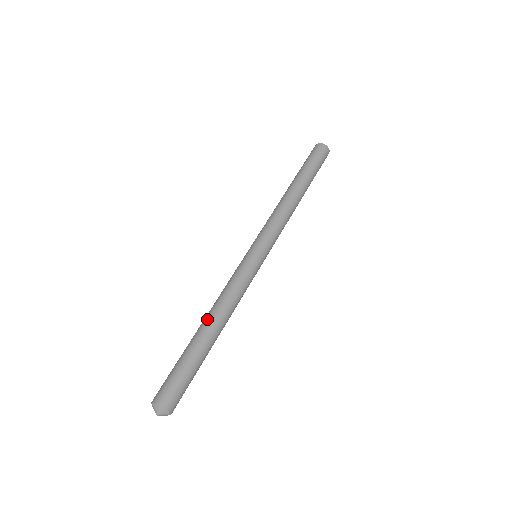
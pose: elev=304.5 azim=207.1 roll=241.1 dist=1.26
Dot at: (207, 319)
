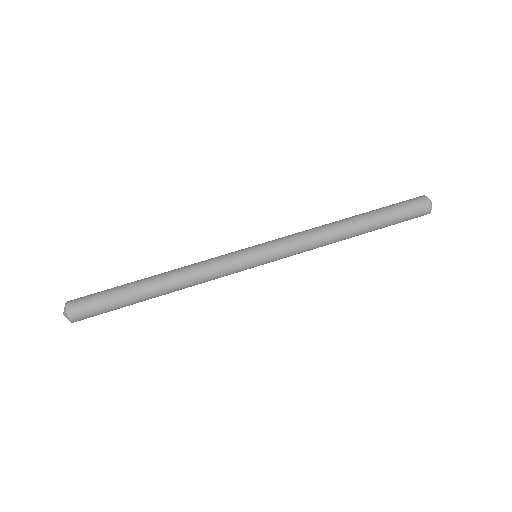
Dot at: (162, 277)
